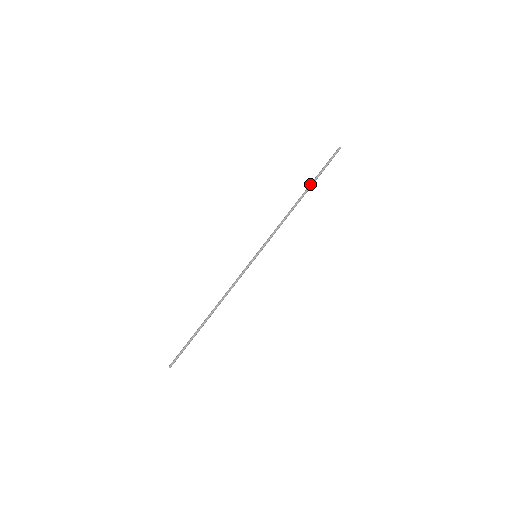
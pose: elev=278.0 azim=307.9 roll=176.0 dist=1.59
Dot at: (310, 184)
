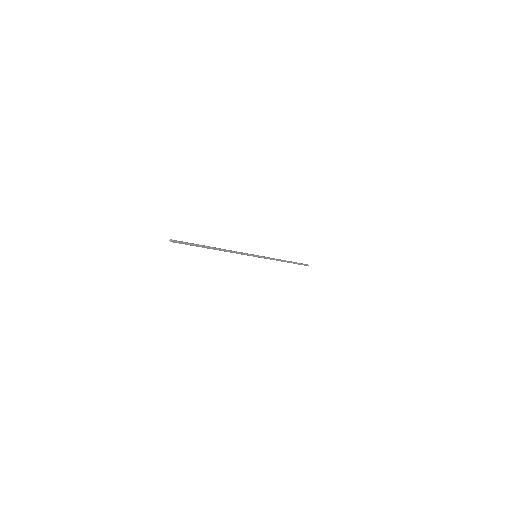
Dot at: occluded
